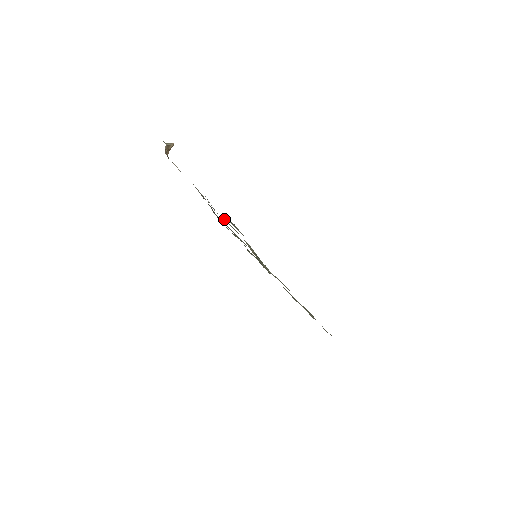
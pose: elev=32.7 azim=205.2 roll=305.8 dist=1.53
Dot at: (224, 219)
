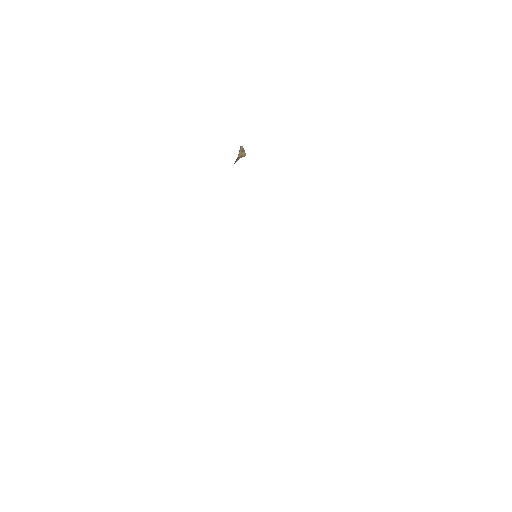
Dot at: occluded
